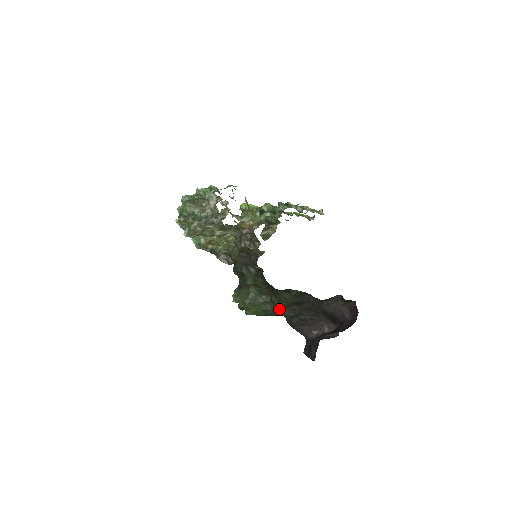
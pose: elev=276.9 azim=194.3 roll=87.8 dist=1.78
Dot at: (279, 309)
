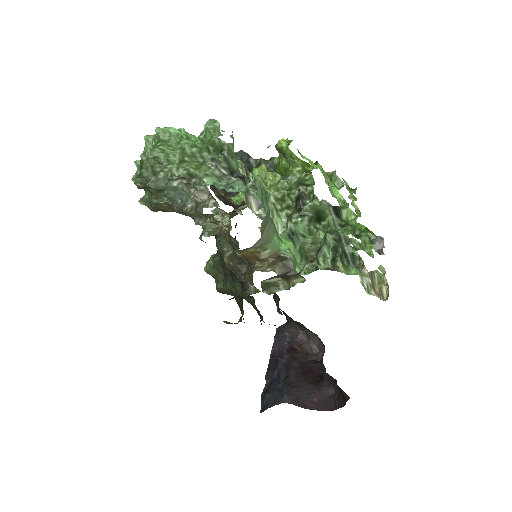
Dot at: occluded
